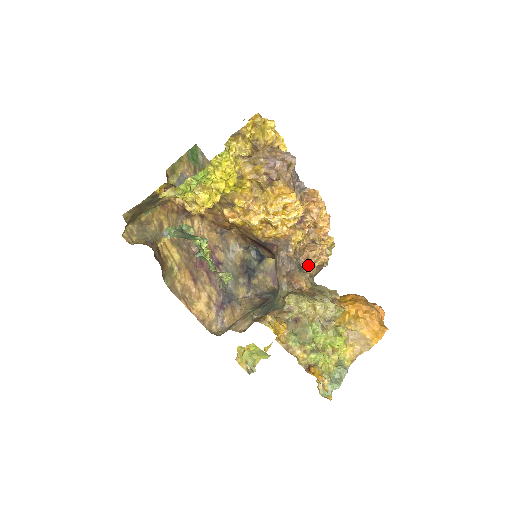
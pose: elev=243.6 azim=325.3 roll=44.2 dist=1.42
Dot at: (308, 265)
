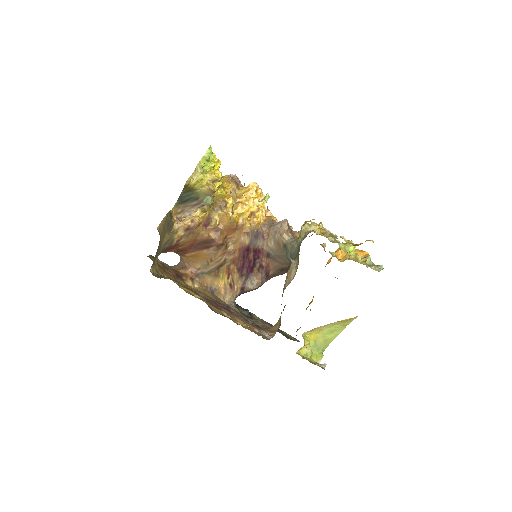
Dot at: occluded
